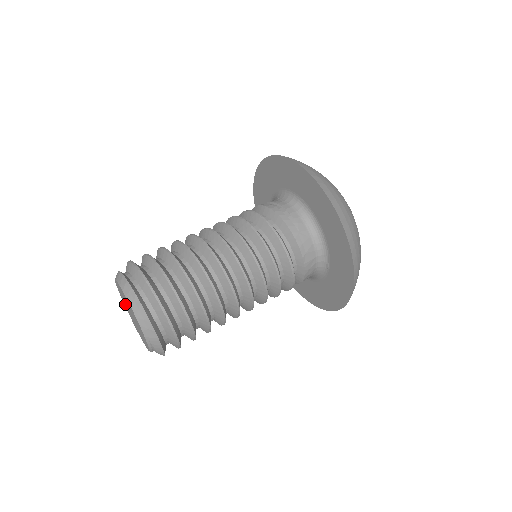
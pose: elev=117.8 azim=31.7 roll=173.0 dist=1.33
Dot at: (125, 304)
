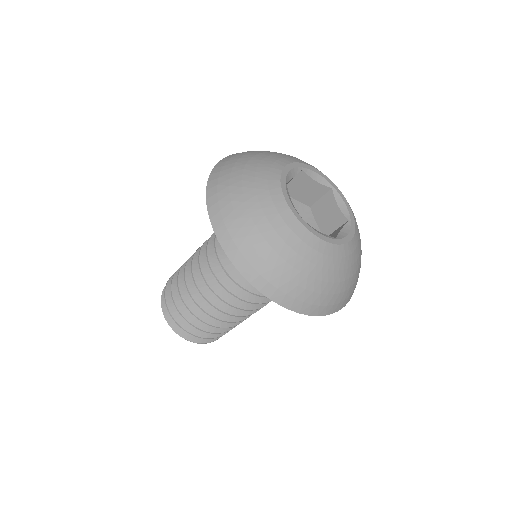
Dot at: occluded
